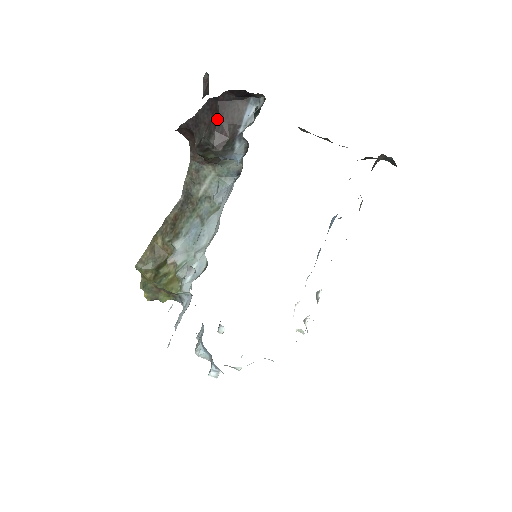
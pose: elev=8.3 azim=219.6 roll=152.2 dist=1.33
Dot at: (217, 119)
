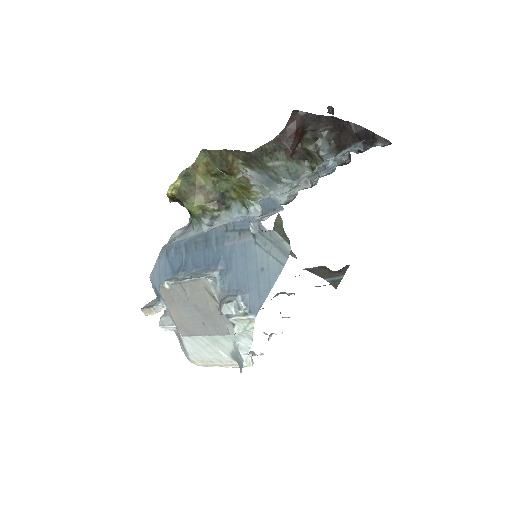
Dot at: (338, 129)
